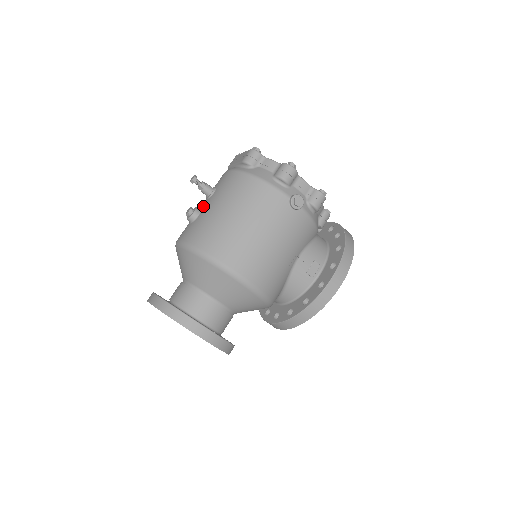
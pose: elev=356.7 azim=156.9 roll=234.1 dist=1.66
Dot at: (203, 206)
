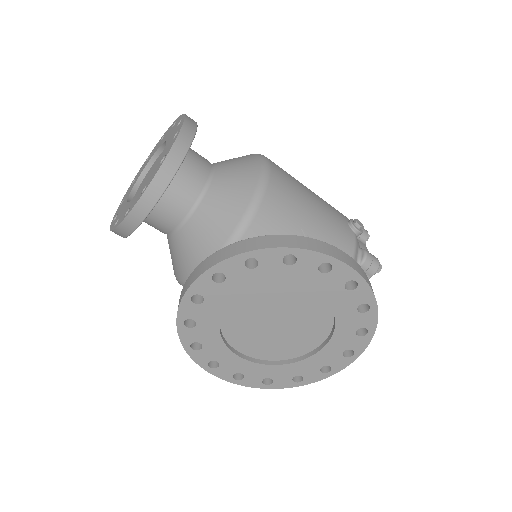
Dot at: occluded
